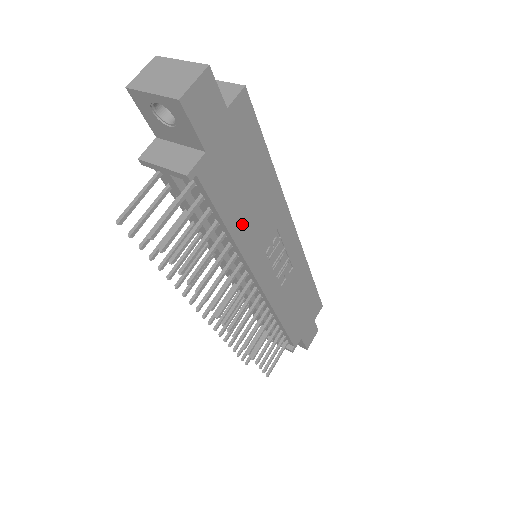
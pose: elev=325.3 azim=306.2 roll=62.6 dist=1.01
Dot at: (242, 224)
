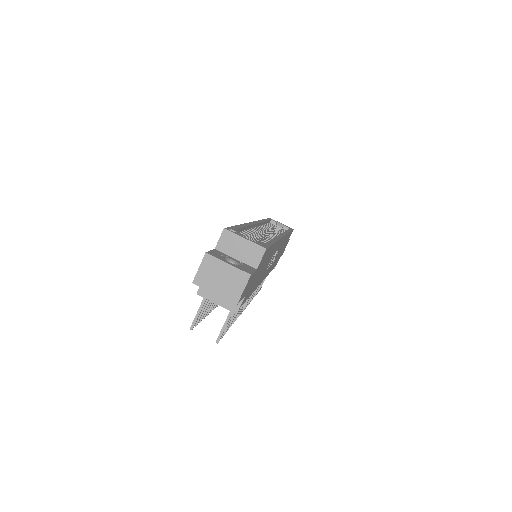
Dot at: (257, 282)
